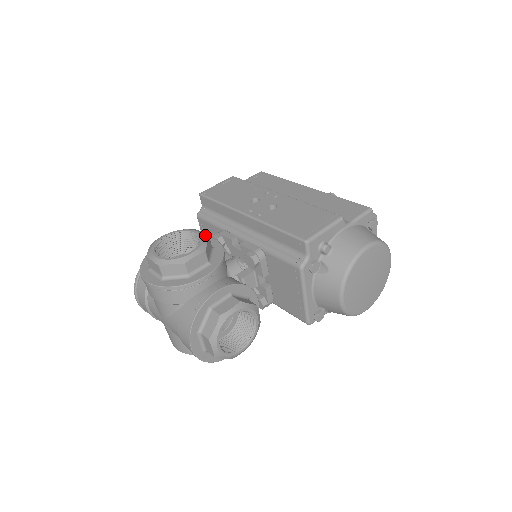
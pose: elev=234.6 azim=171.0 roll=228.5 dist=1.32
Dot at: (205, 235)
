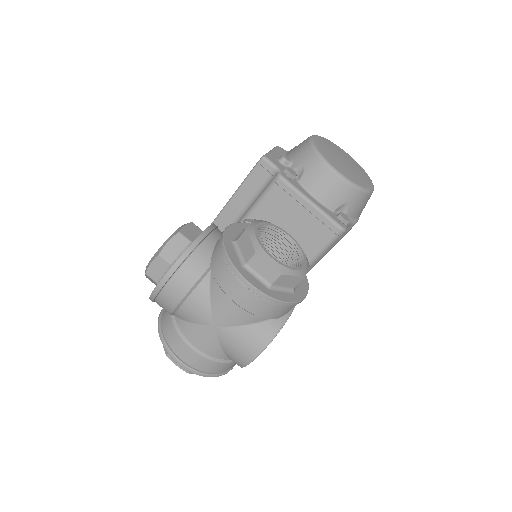
Dot at: occluded
